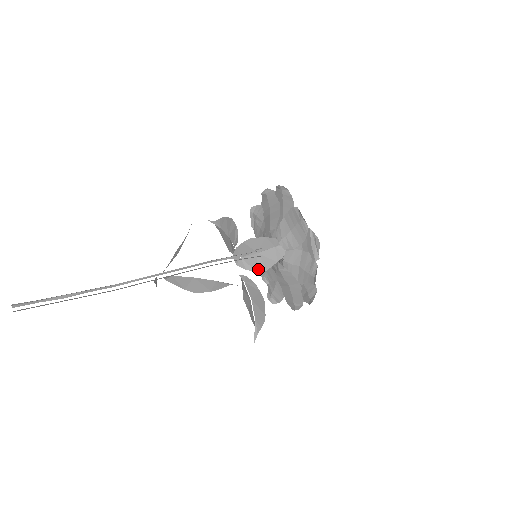
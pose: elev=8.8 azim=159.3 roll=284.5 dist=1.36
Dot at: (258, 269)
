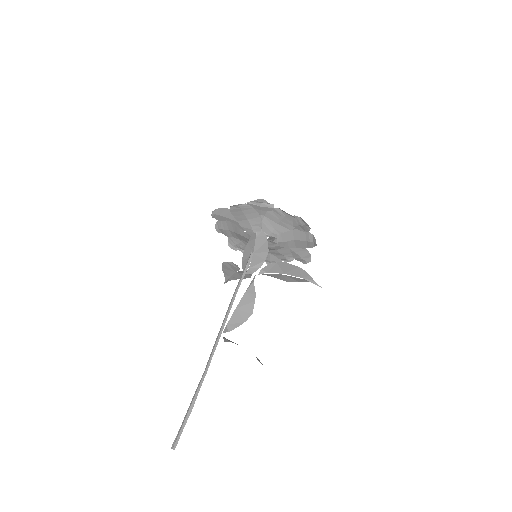
Dot at: (264, 258)
